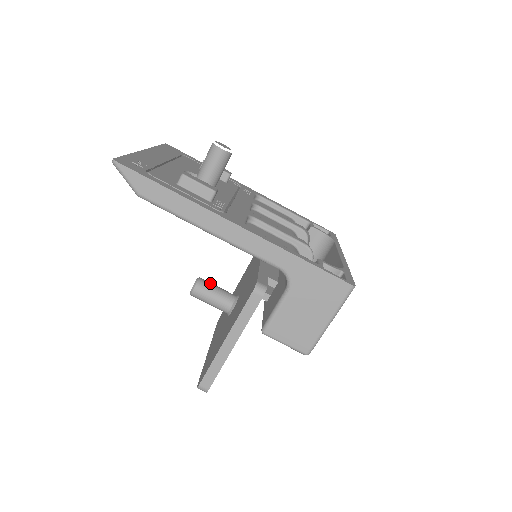
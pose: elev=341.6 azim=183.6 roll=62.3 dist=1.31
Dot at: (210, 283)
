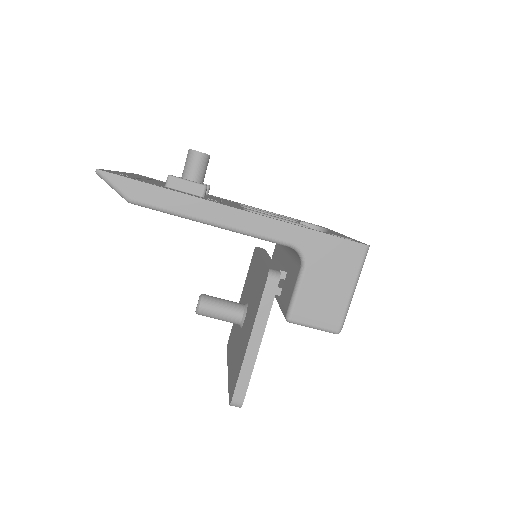
Dot at: (215, 297)
